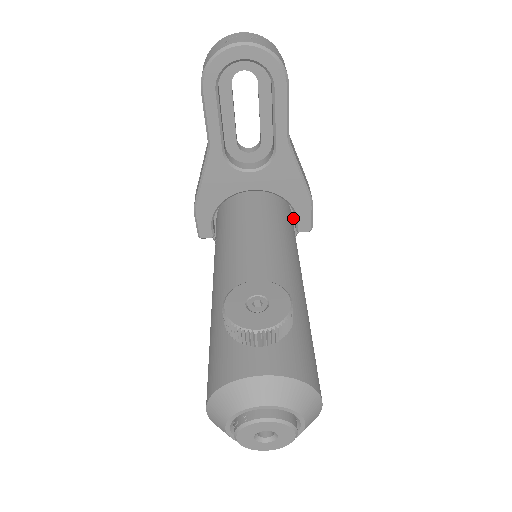
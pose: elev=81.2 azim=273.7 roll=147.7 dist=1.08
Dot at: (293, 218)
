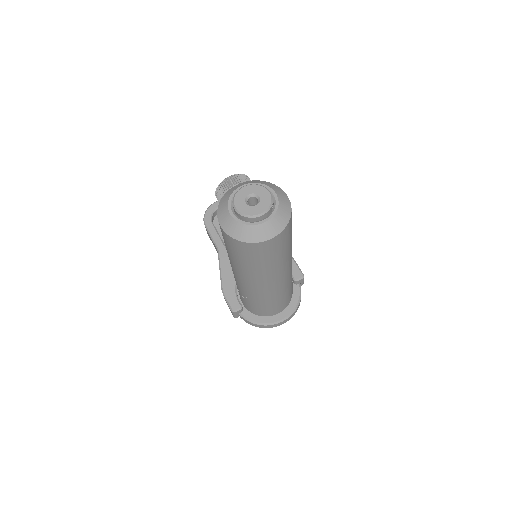
Dot at: occluded
